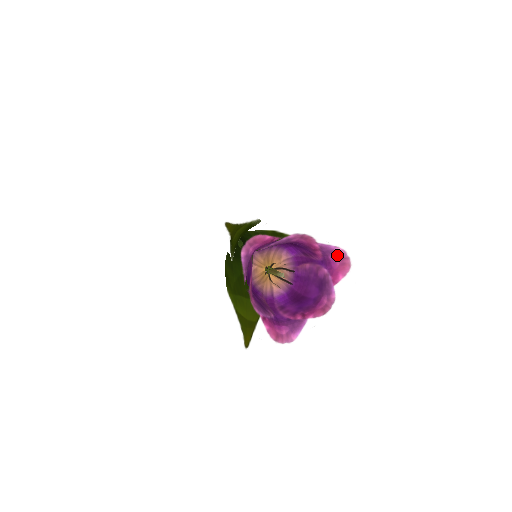
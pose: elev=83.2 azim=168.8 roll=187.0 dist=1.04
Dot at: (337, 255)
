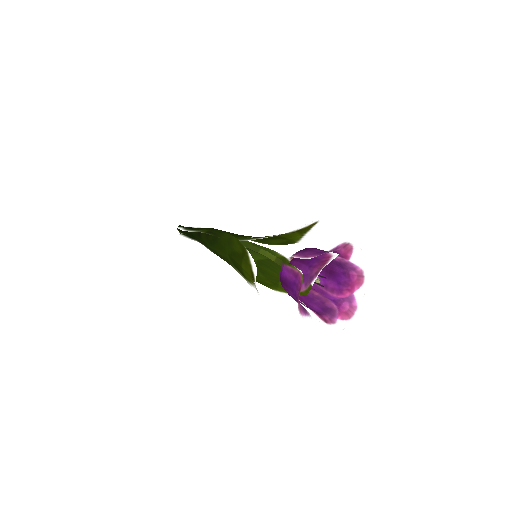
Dot at: (350, 306)
